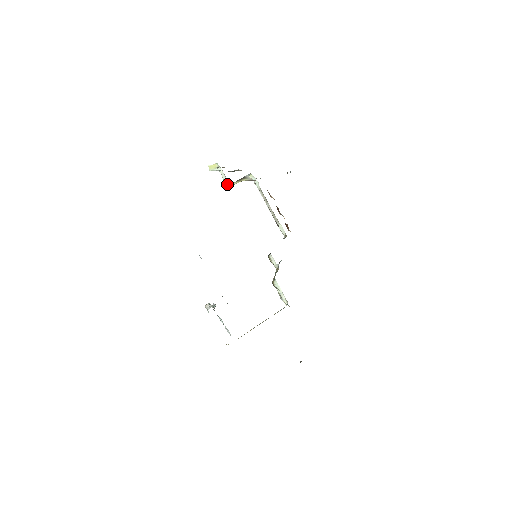
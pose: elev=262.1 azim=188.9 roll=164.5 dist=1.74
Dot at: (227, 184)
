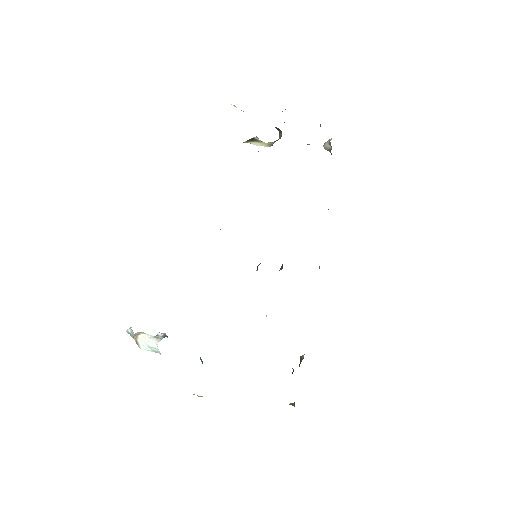
Dot at: (245, 141)
